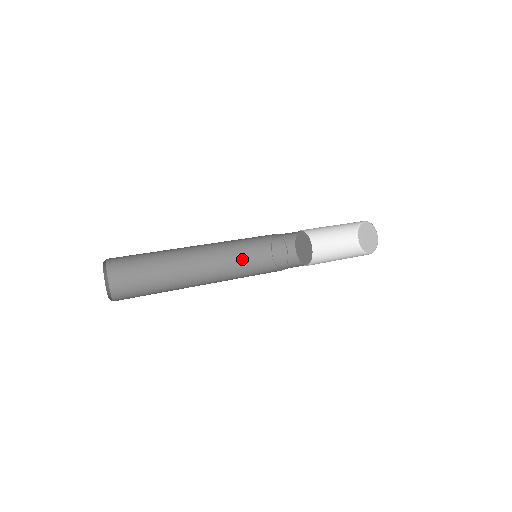
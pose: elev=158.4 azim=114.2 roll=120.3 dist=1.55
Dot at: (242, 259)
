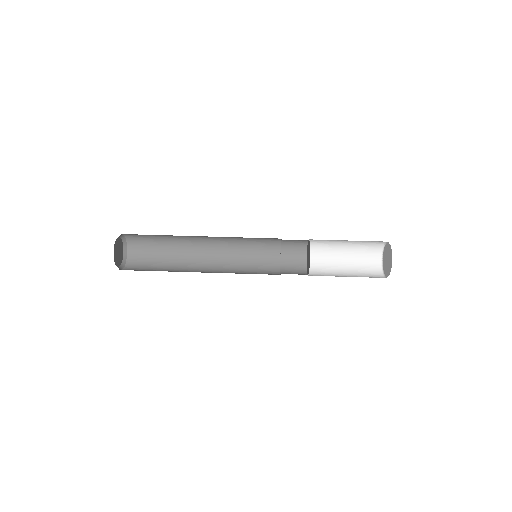
Dot at: (249, 239)
